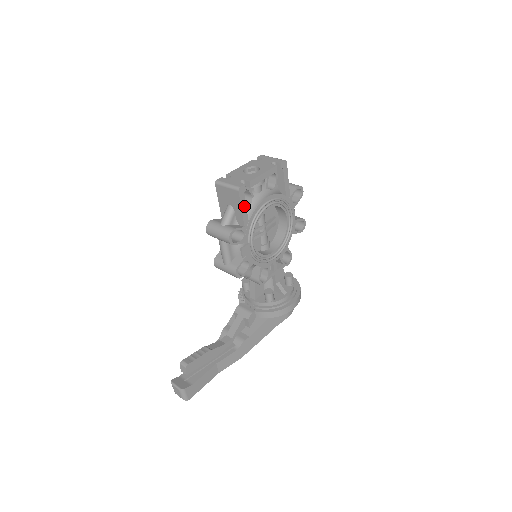
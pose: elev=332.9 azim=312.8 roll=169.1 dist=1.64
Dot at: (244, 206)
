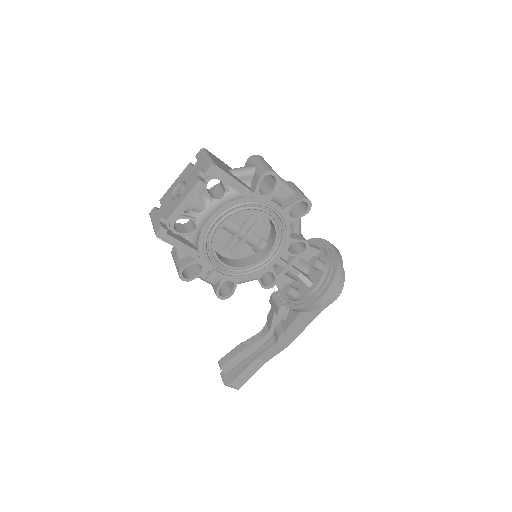
Dot at: (179, 243)
